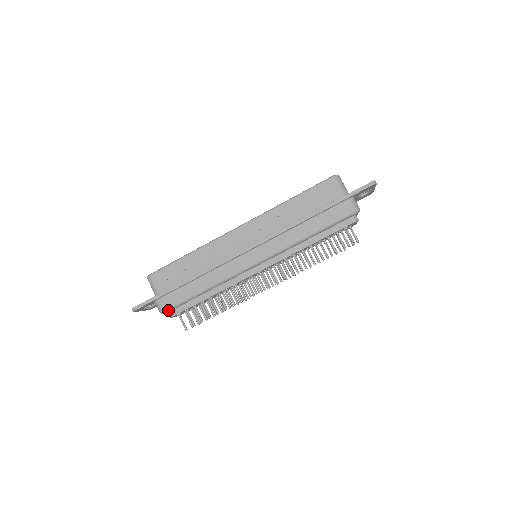
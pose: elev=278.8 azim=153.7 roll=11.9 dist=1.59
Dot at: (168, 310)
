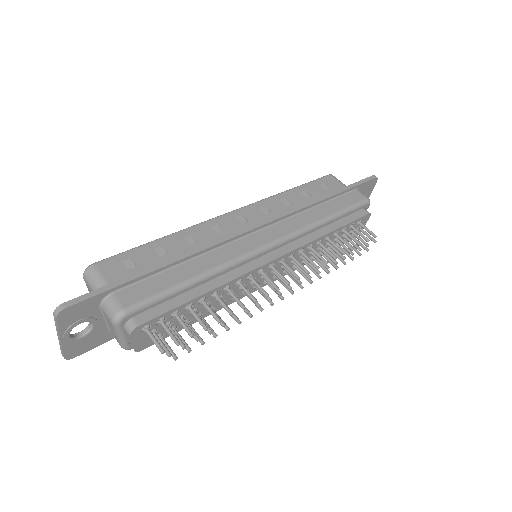
Dot at: (132, 310)
